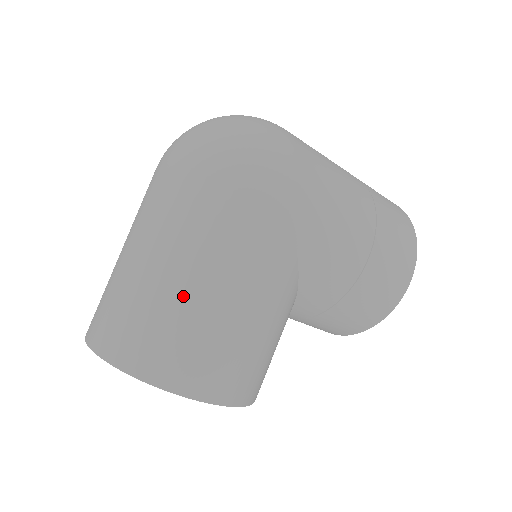
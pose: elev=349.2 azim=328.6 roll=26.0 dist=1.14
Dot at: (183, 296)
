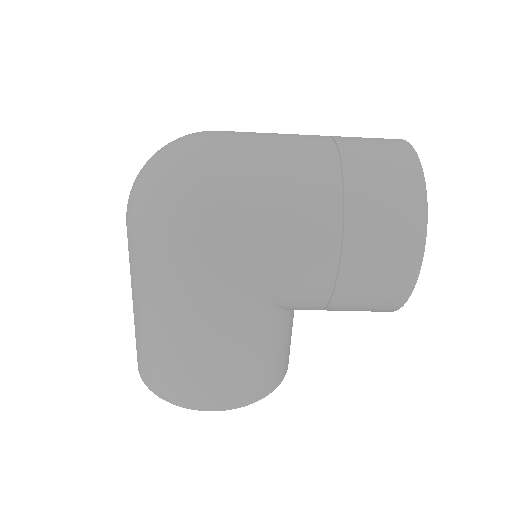
Dot at: (157, 339)
